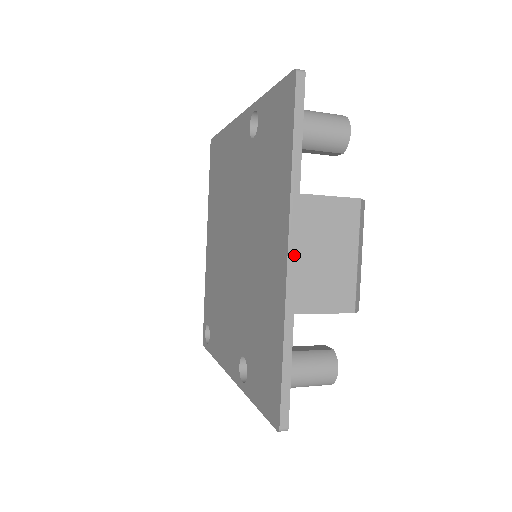
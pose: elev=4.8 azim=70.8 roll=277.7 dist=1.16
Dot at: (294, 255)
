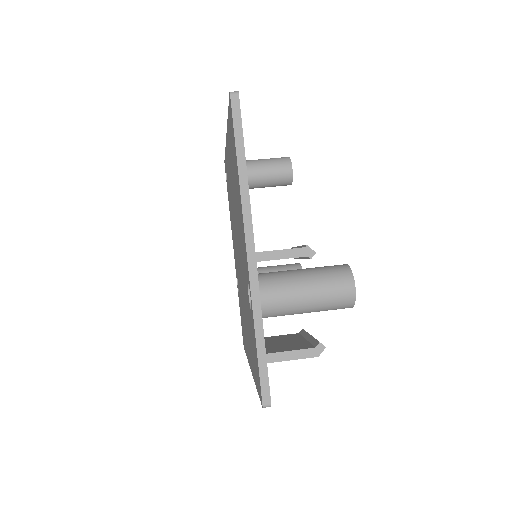
Dot at: occluded
